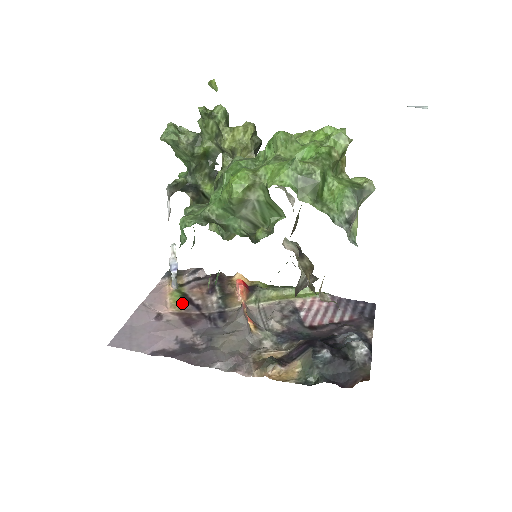
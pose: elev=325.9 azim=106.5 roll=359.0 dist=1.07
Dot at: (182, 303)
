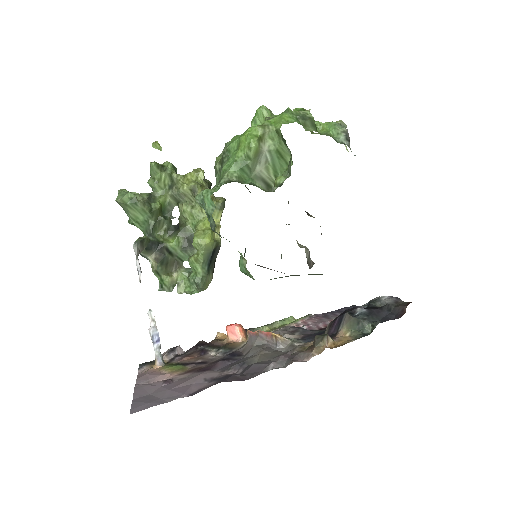
Dot at: (182, 367)
